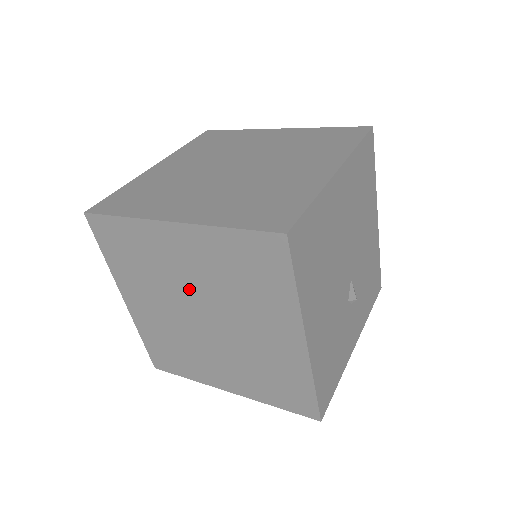
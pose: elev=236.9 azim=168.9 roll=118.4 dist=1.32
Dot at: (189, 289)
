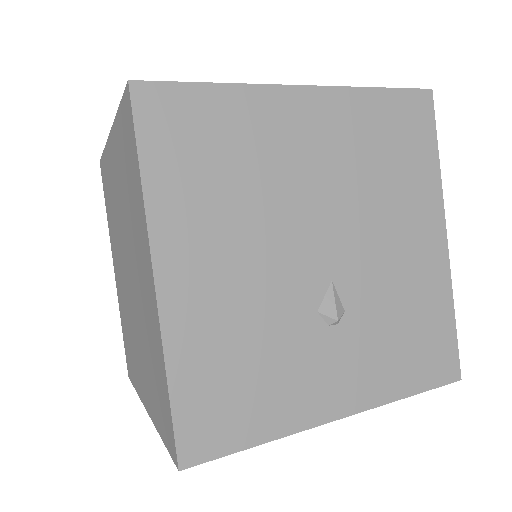
Dot at: (121, 229)
